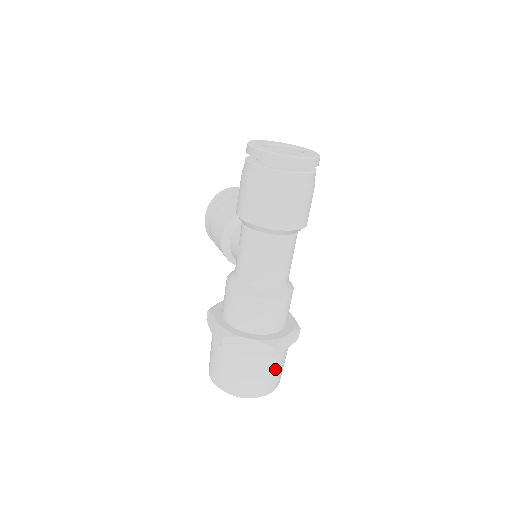
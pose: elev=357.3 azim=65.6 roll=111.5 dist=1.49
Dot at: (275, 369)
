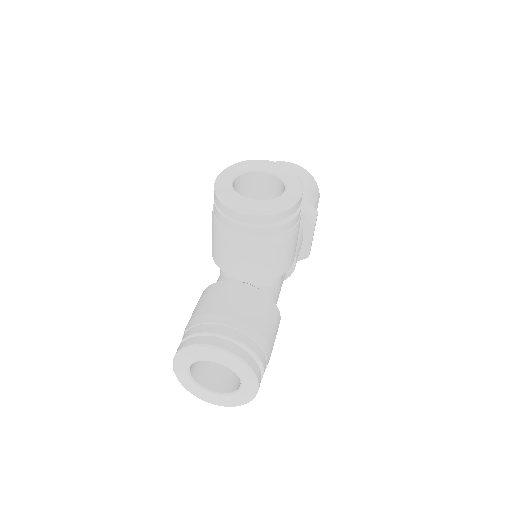
Dot at: occluded
